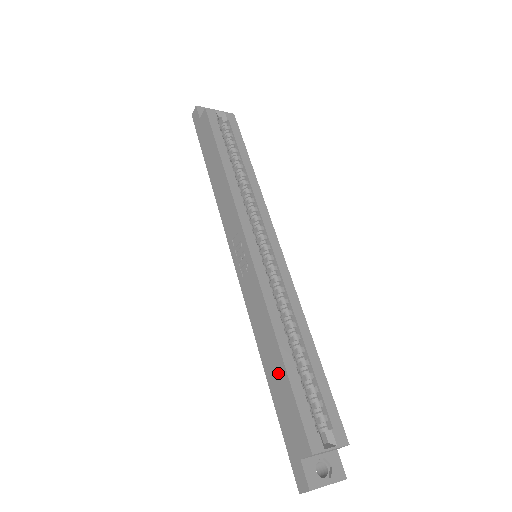
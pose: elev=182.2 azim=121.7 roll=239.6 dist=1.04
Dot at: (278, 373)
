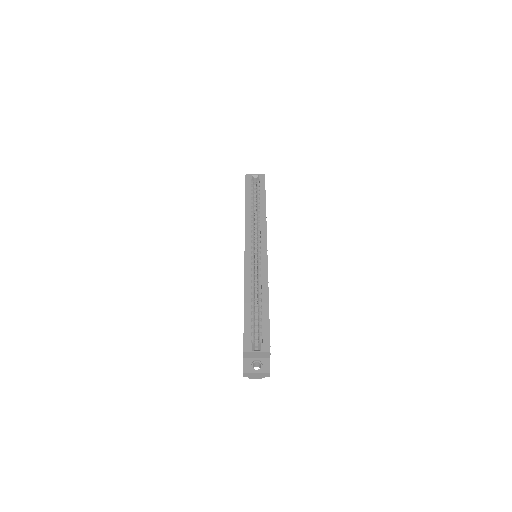
Dot at: occluded
